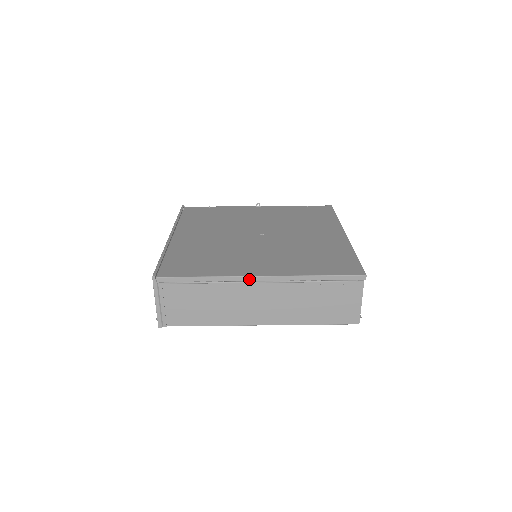
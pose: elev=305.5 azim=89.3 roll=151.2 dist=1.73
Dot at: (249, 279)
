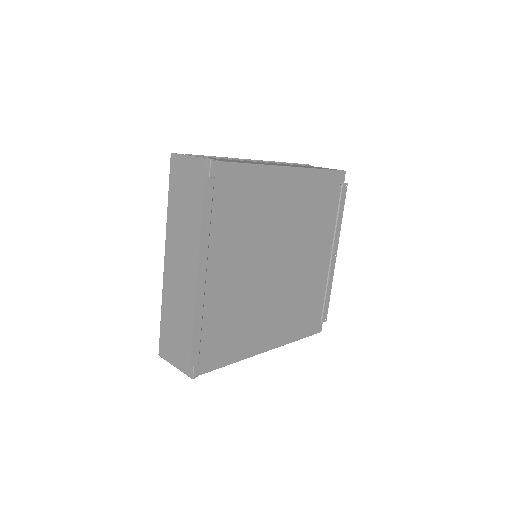
Dot at: occluded
